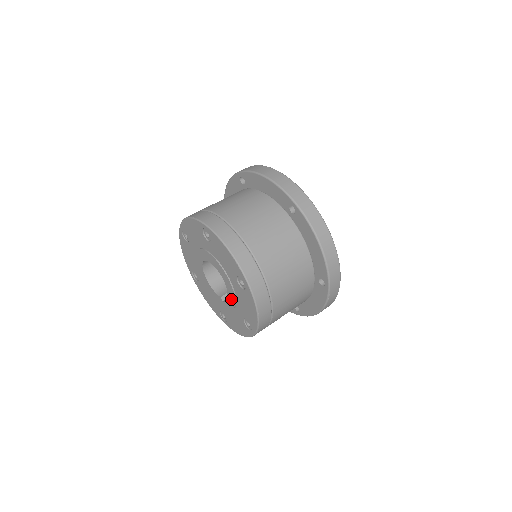
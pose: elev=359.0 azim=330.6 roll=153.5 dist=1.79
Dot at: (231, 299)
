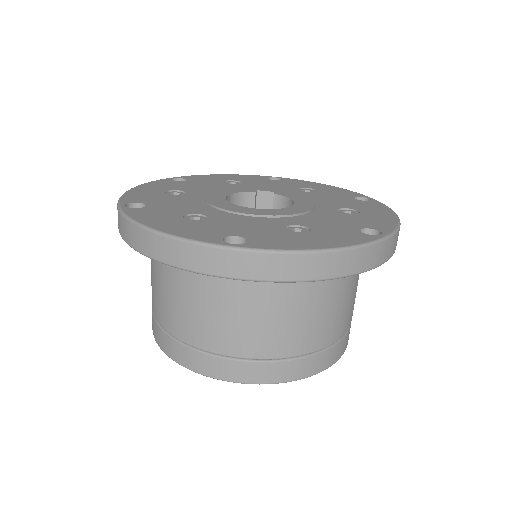
Dot at: occluded
